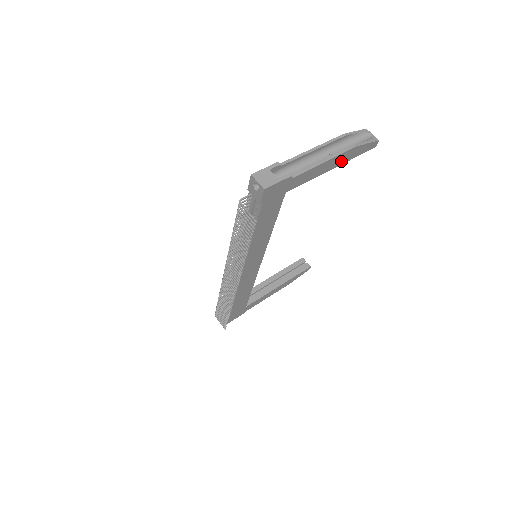
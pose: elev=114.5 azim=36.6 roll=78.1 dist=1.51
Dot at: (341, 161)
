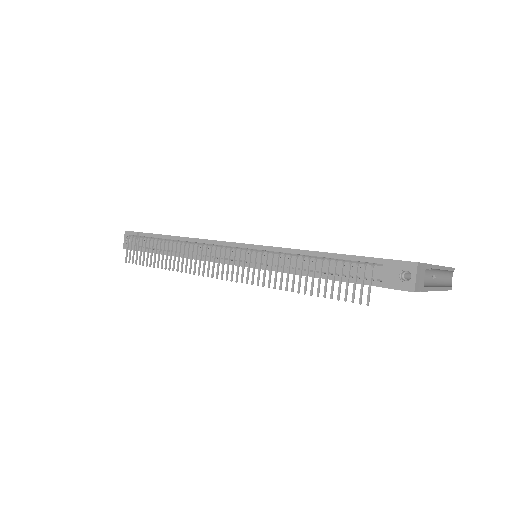
Dot at: occluded
